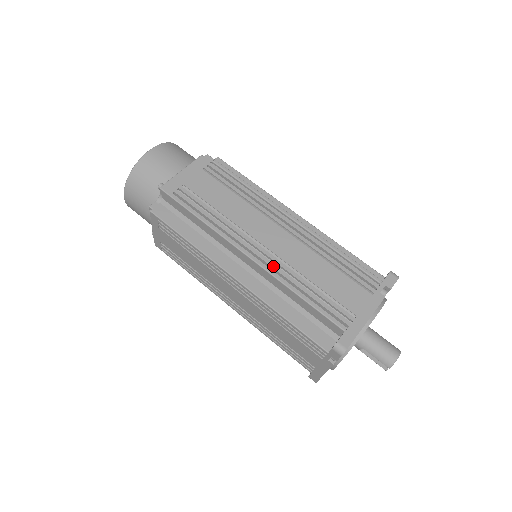
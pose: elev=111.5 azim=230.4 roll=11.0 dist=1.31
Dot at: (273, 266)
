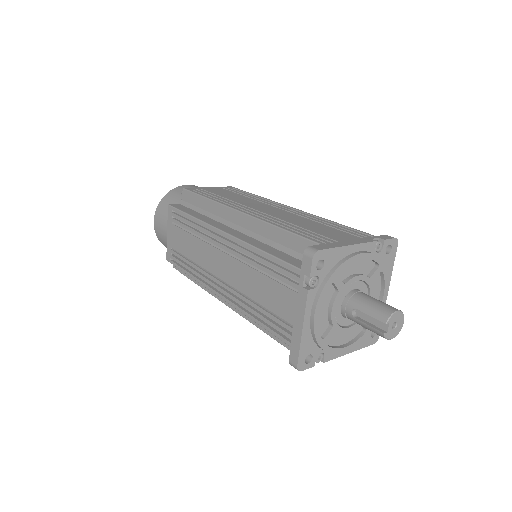
Dot at: (261, 216)
